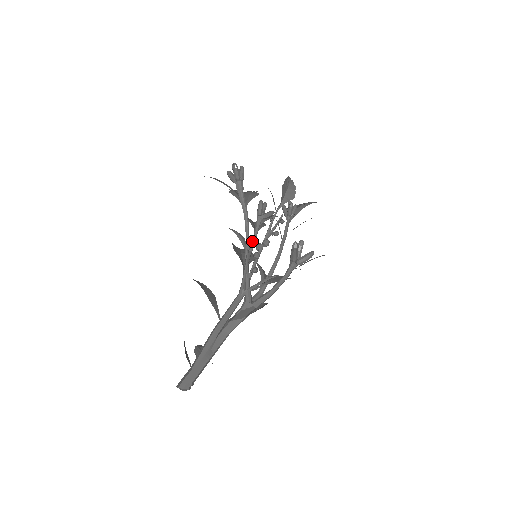
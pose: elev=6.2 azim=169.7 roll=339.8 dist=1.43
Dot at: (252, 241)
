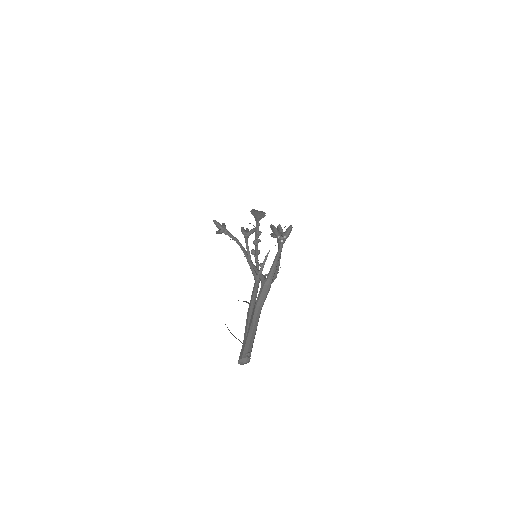
Dot at: (246, 247)
